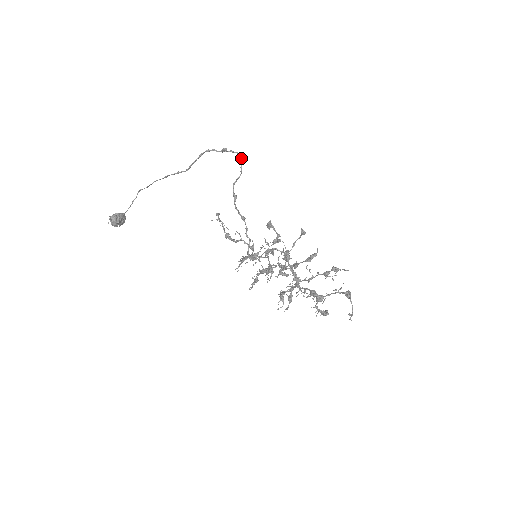
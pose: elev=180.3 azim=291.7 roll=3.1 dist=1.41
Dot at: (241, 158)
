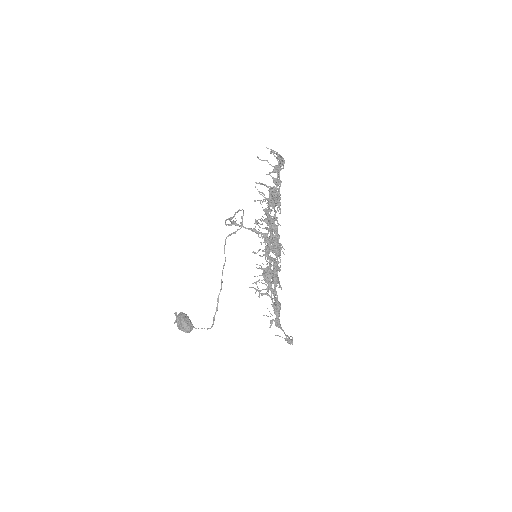
Dot at: (243, 211)
